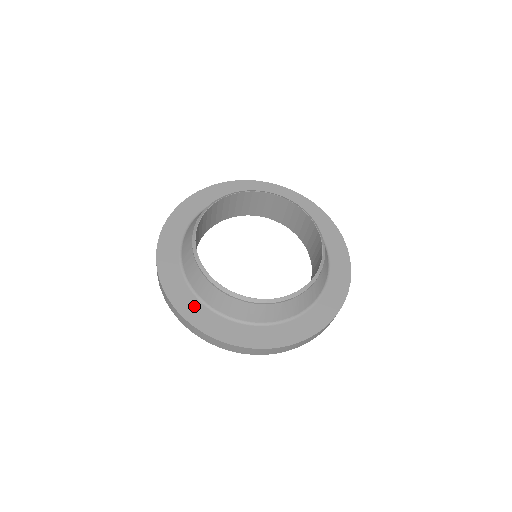
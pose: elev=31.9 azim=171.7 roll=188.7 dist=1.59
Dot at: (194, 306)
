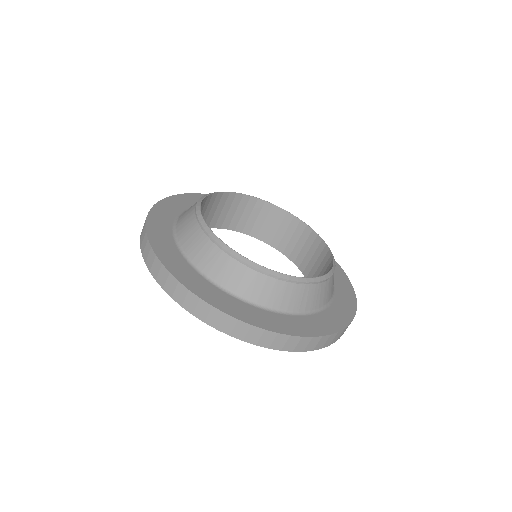
Dot at: (168, 244)
